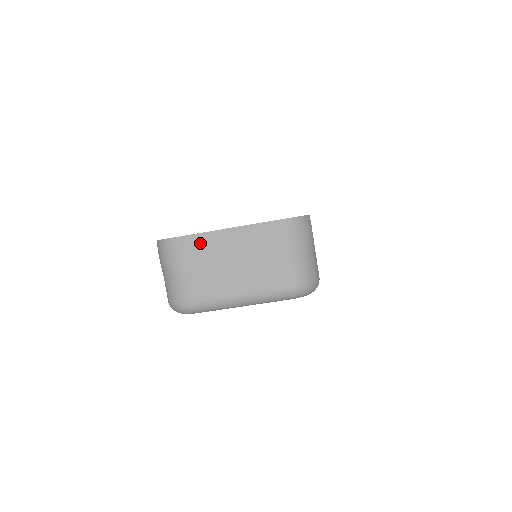
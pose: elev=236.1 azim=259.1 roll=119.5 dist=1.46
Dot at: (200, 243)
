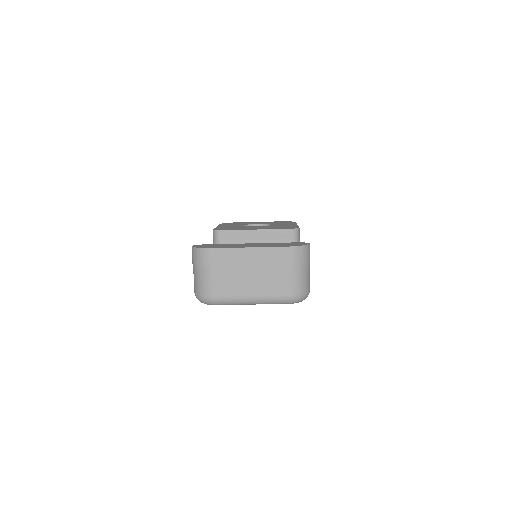
Dot at: (227, 255)
